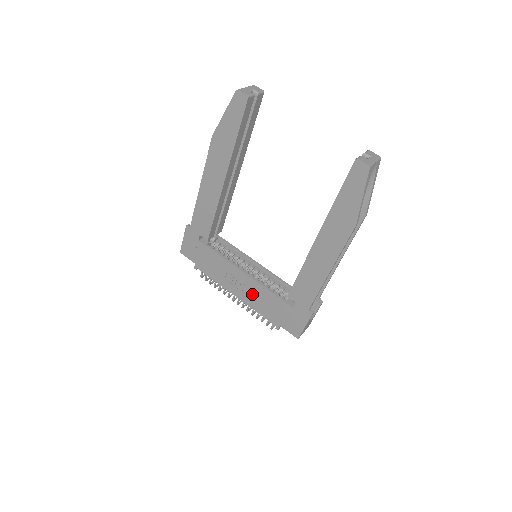
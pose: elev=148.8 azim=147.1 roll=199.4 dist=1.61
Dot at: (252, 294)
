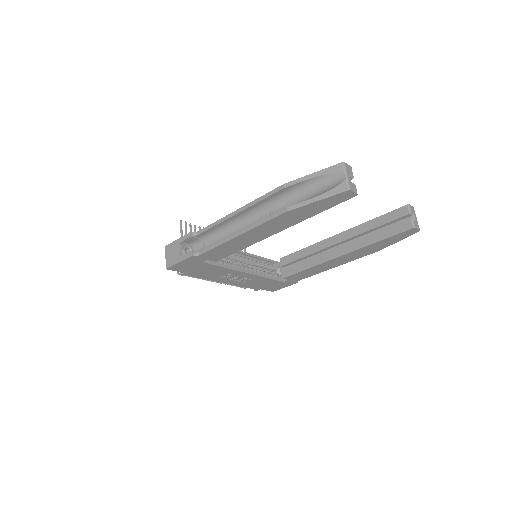
Dot at: (245, 281)
